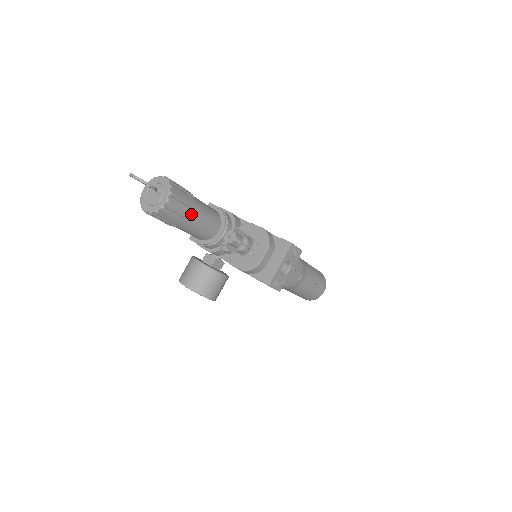
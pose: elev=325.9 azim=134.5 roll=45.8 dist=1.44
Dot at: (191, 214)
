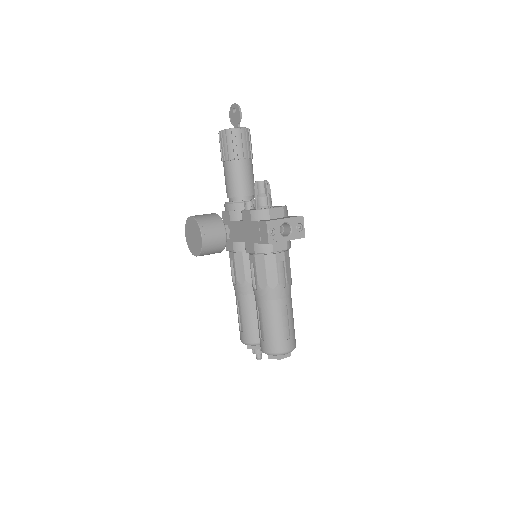
Dot at: (245, 157)
